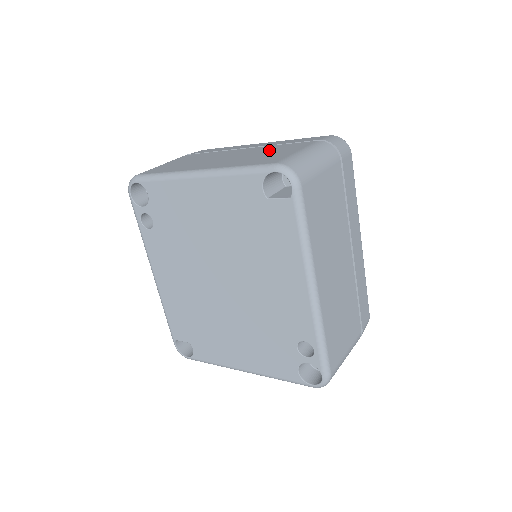
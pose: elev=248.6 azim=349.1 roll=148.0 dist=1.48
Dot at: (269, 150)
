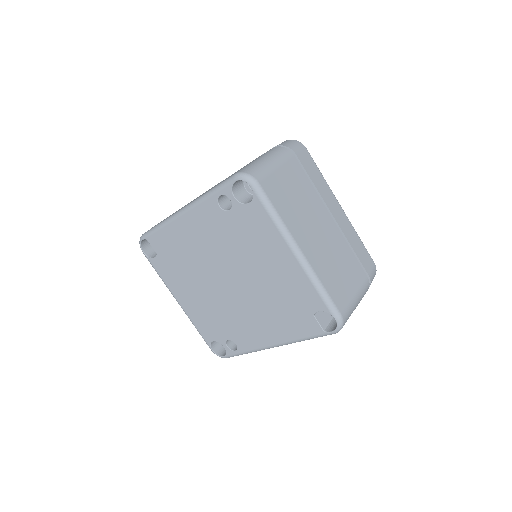
Dot at: (343, 259)
